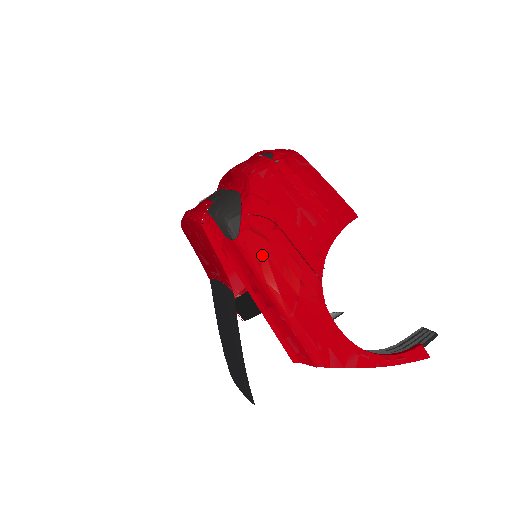
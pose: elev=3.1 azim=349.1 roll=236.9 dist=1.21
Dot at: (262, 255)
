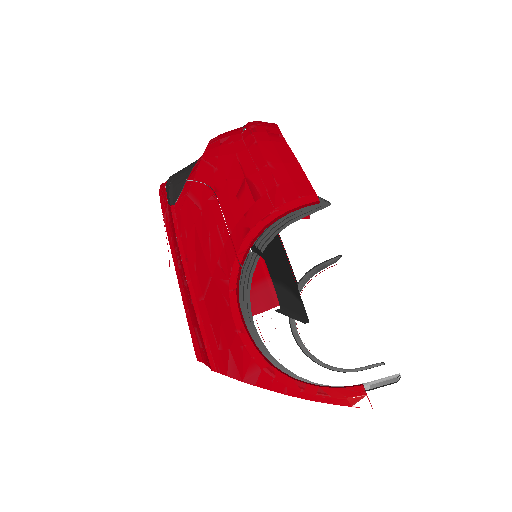
Dot at: (191, 225)
